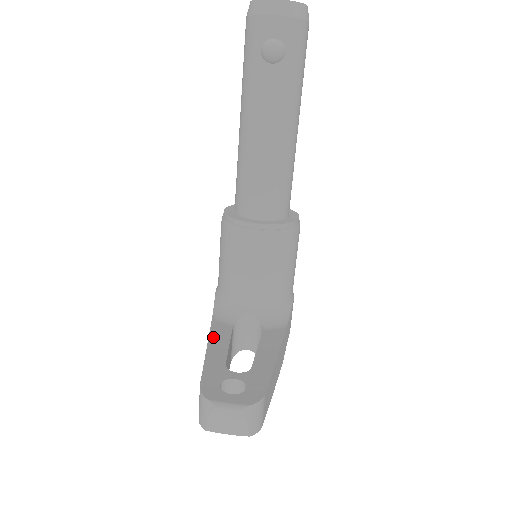
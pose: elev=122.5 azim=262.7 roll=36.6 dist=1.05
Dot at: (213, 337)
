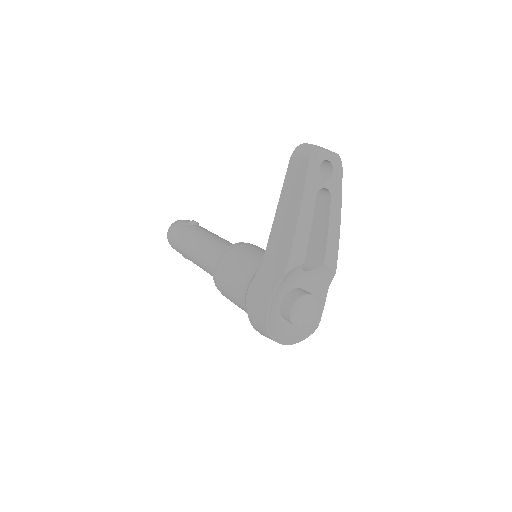
Dot at: (275, 225)
